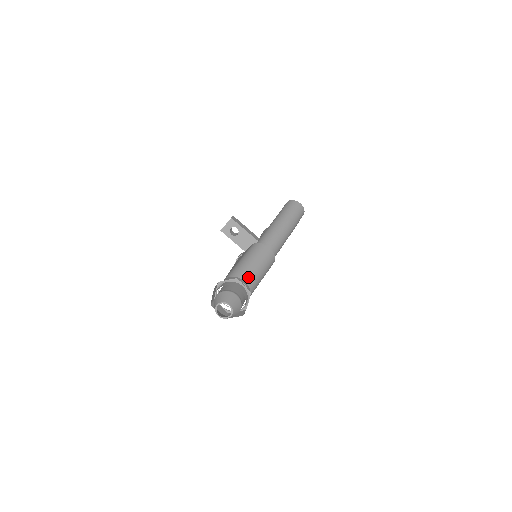
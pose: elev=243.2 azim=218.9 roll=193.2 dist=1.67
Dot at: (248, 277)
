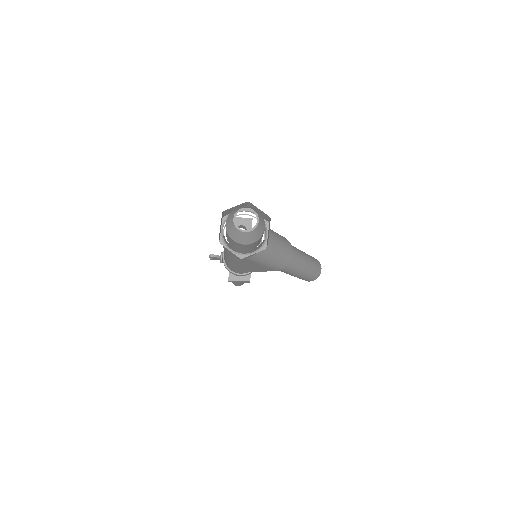
Dot at: (269, 240)
